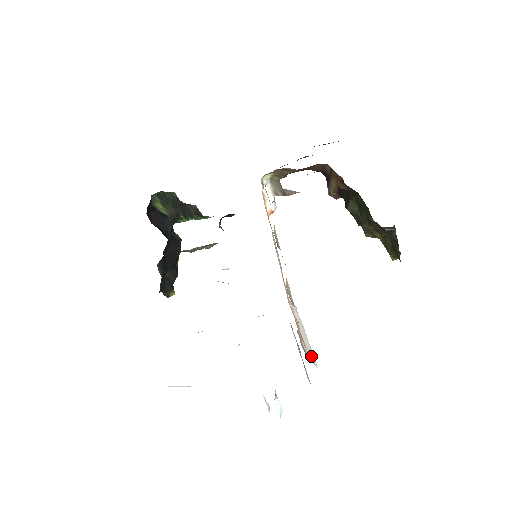
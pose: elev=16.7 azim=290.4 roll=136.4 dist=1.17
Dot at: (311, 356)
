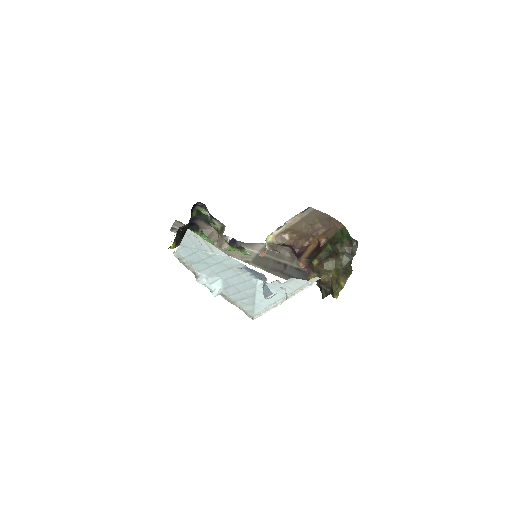
Dot at: occluded
